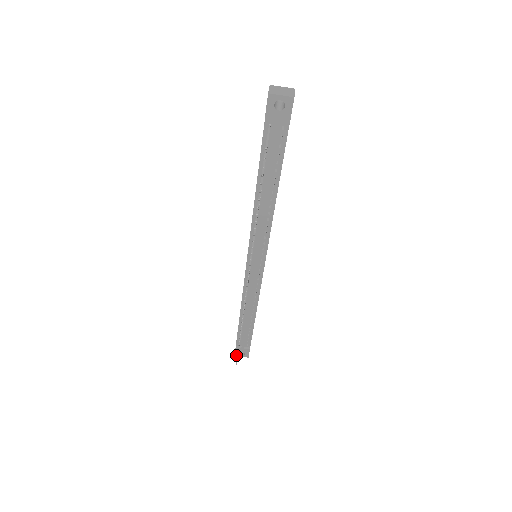
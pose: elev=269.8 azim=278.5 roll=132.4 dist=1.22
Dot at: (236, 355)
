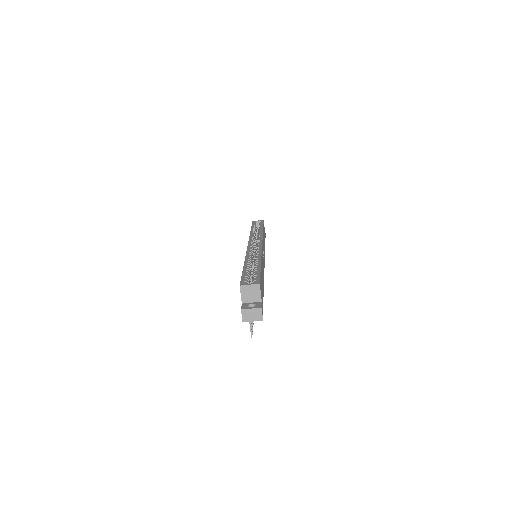
Dot at: occluded
